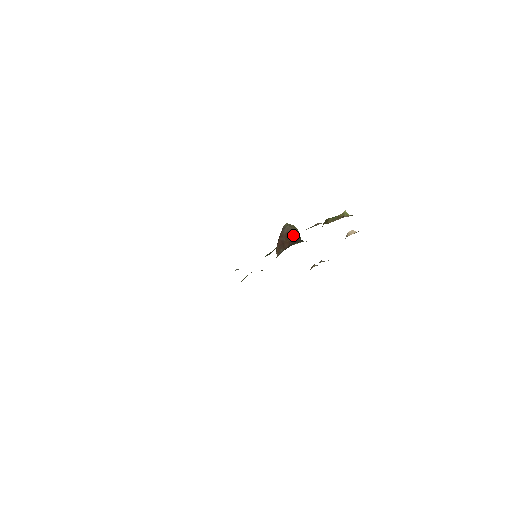
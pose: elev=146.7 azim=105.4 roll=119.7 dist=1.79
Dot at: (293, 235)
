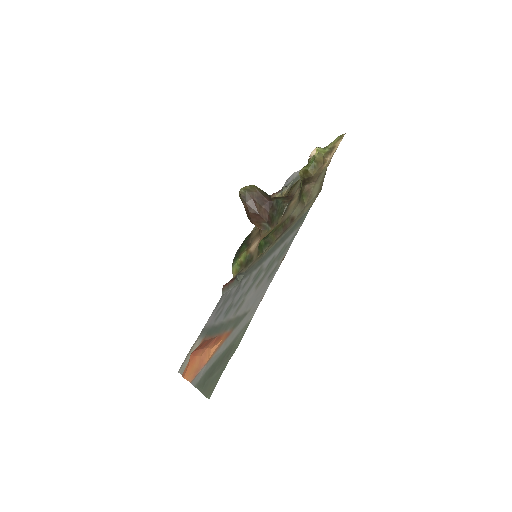
Dot at: (261, 198)
